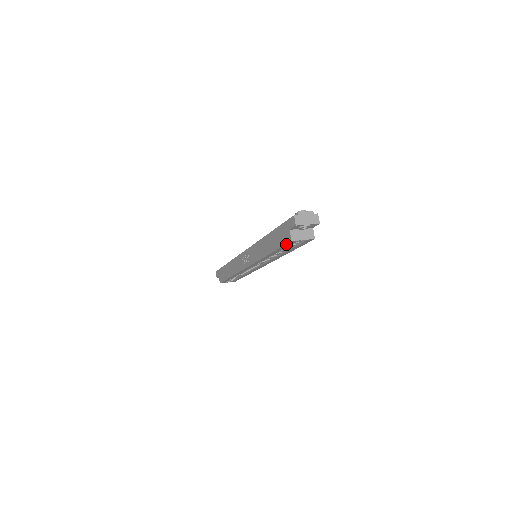
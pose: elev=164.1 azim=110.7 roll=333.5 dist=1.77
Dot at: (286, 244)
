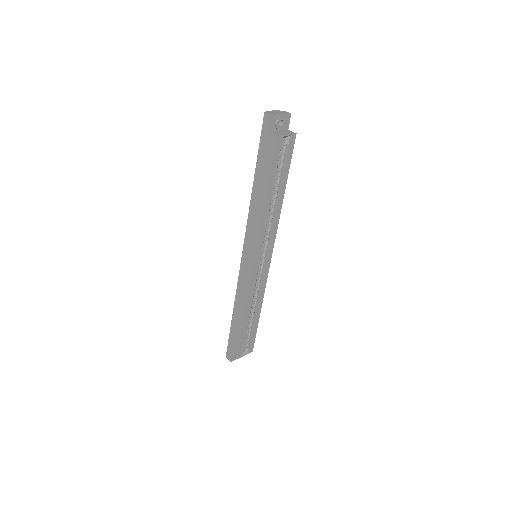
Dot at: (274, 151)
